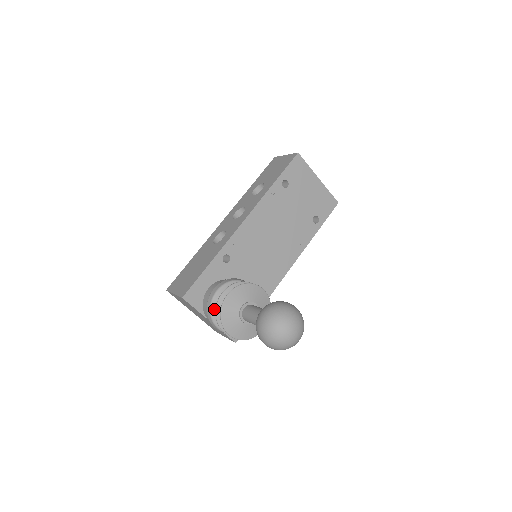
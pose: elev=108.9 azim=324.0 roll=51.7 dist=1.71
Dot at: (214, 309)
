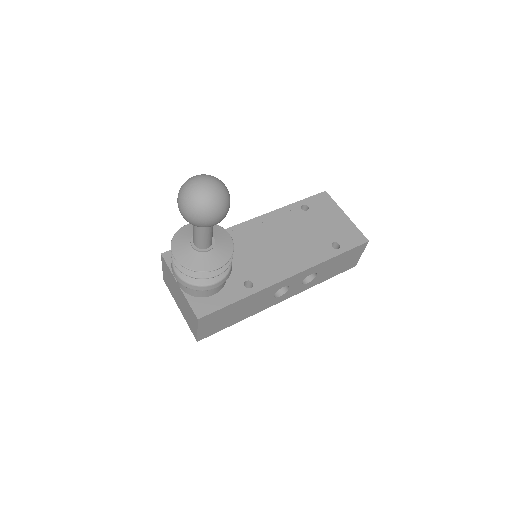
Dot at: occluded
